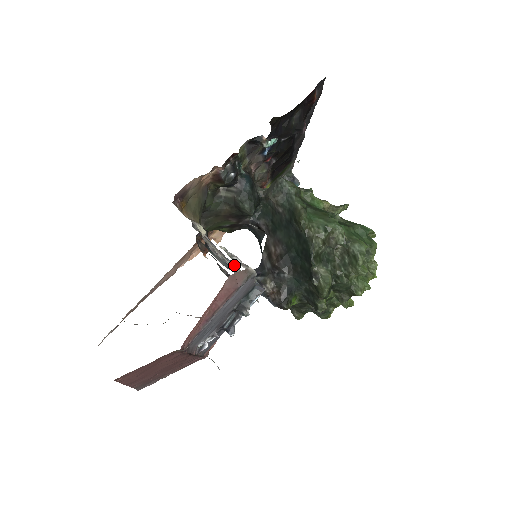
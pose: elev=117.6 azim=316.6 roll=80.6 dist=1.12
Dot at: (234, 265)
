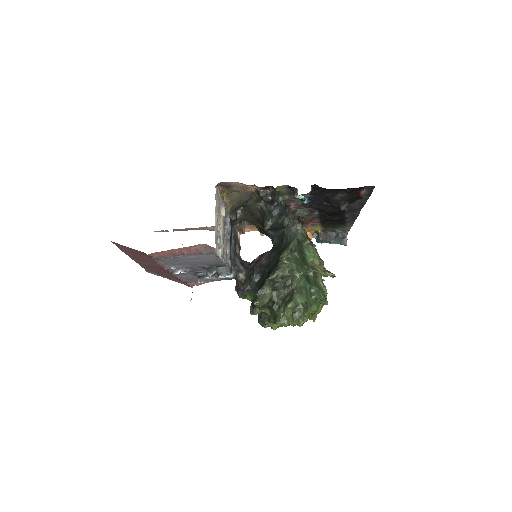
Dot at: (223, 245)
